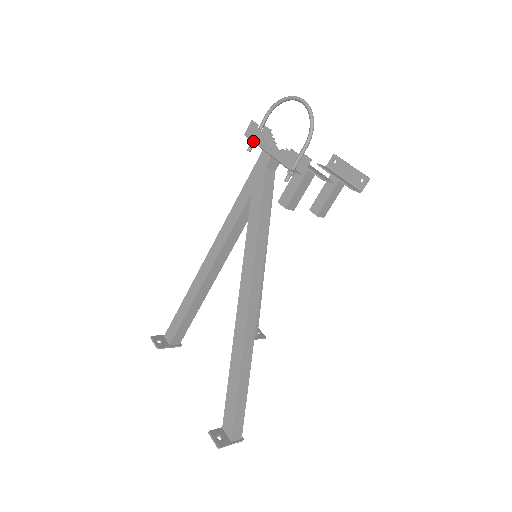
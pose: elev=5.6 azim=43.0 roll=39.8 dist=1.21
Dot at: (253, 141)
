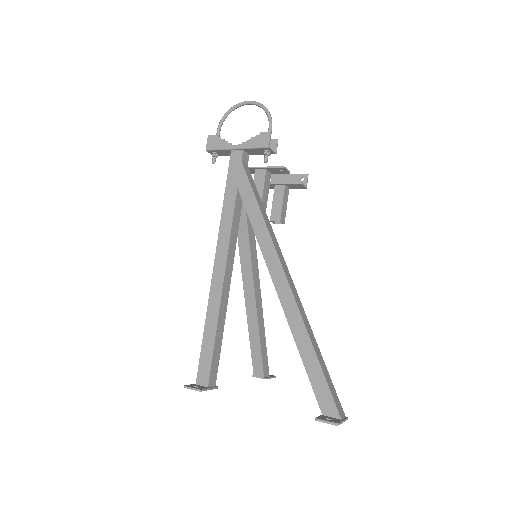
Dot at: (218, 149)
